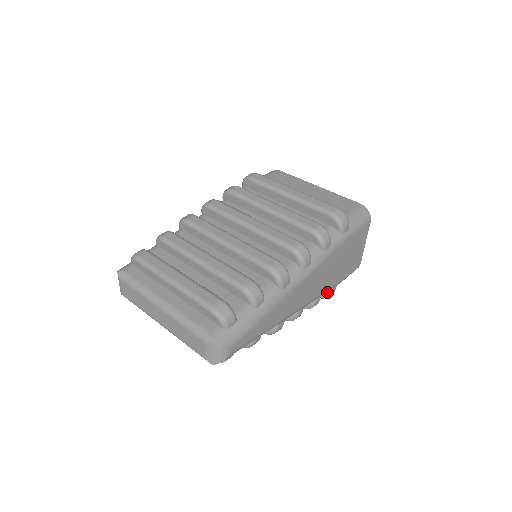
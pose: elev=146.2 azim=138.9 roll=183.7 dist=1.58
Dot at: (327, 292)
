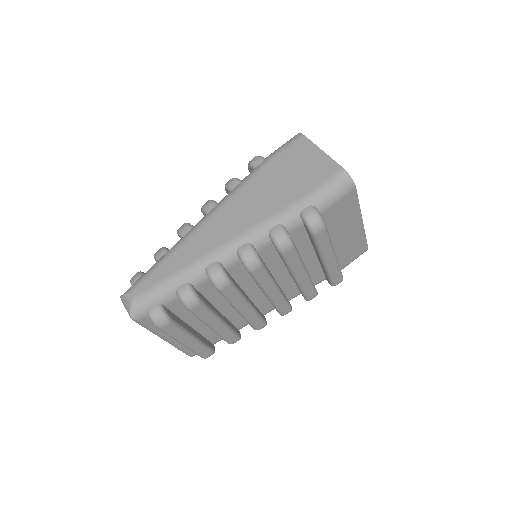
Dot at: occluded
